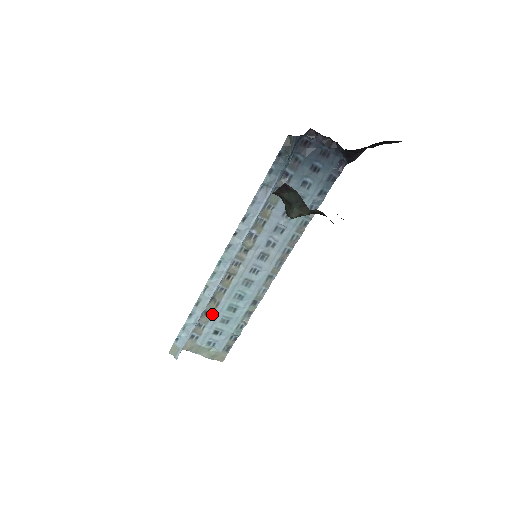
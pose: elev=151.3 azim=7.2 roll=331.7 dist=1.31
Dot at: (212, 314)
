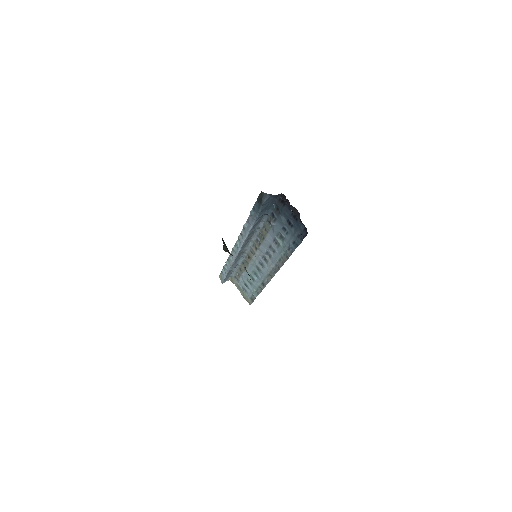
Dot at: (243, 272)
